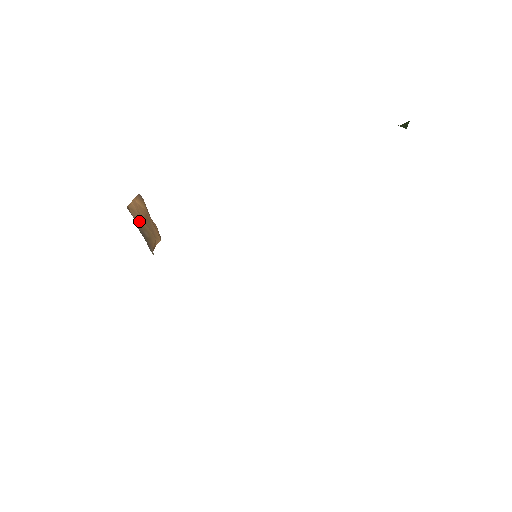
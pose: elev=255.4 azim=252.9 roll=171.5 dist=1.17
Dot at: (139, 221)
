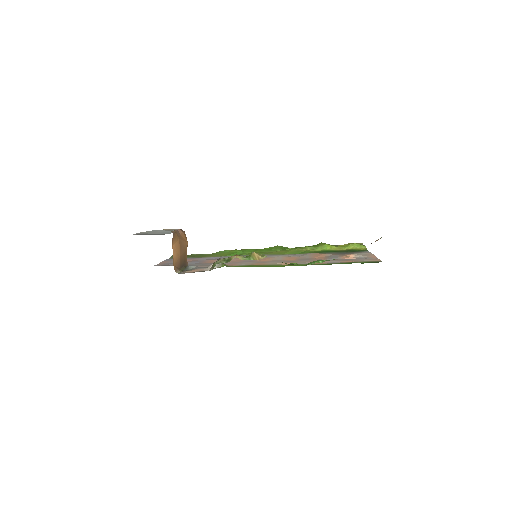
Dot at: (179, 262)
